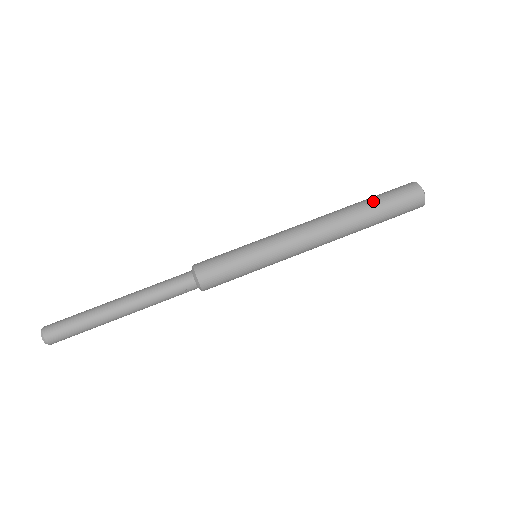
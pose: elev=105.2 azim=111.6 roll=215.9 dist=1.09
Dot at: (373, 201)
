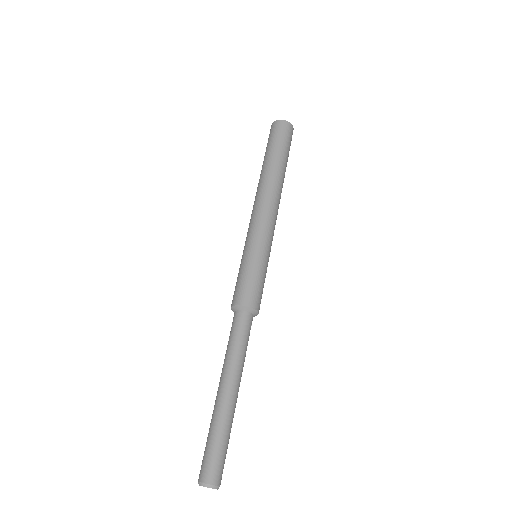
Dot at: (282, 154)
